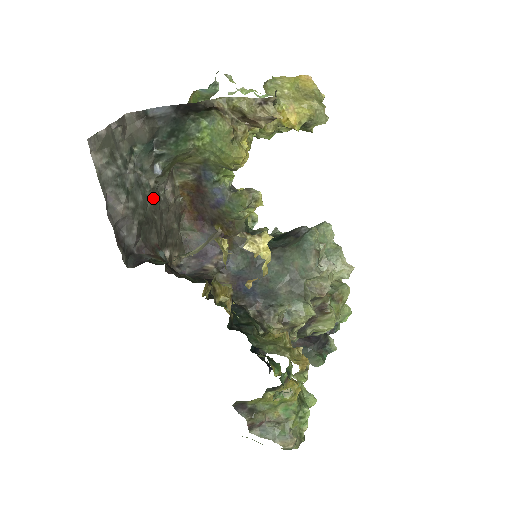
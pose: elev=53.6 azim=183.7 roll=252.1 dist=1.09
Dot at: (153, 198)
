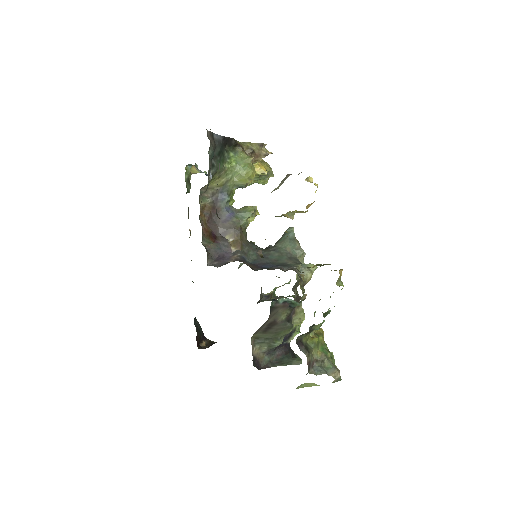
Dot at: occluded
